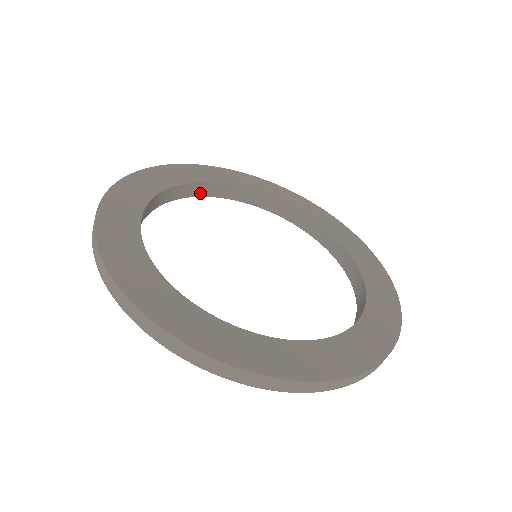
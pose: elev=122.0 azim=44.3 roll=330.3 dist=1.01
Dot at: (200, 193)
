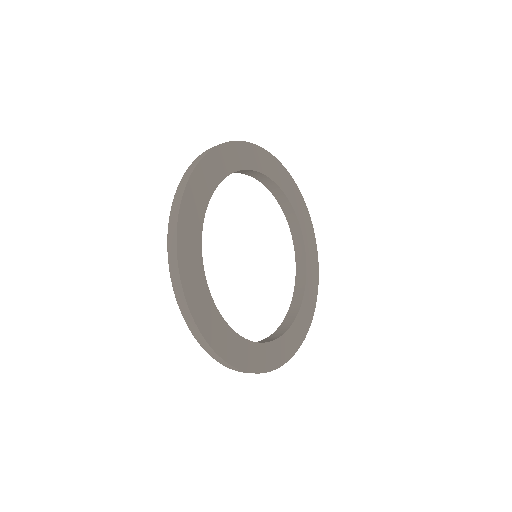
Dot at: (252, 175)
